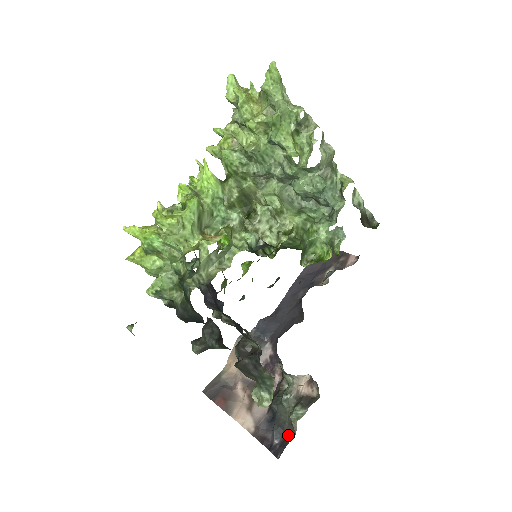
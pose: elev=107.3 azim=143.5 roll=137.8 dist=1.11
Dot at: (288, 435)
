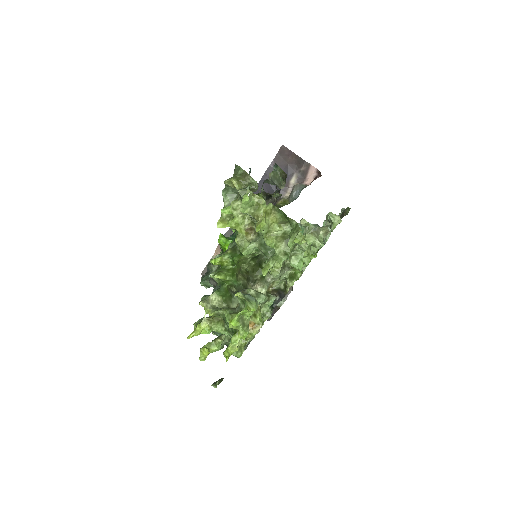
Dot at: (273, 309)
